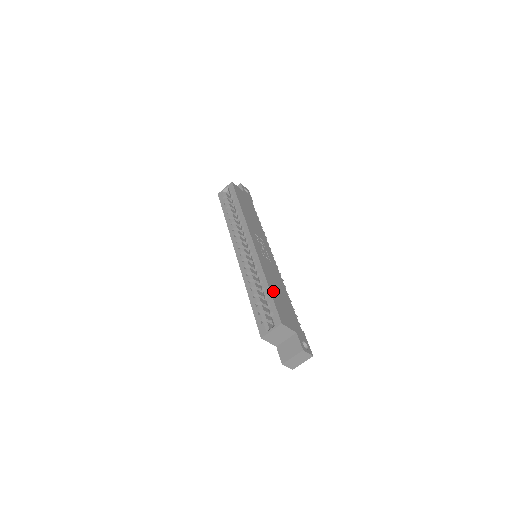
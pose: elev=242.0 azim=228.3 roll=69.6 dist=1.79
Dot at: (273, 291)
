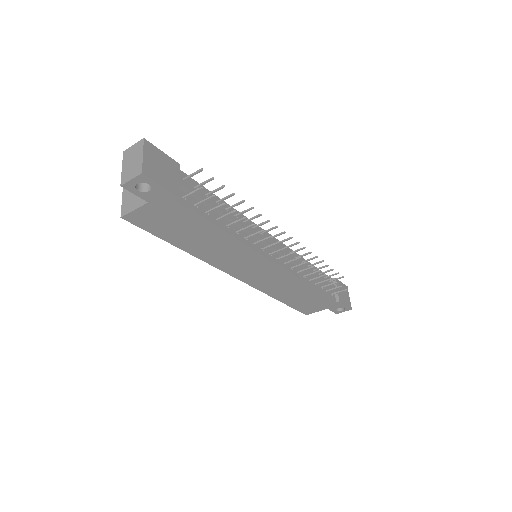
Dot at: occluded
